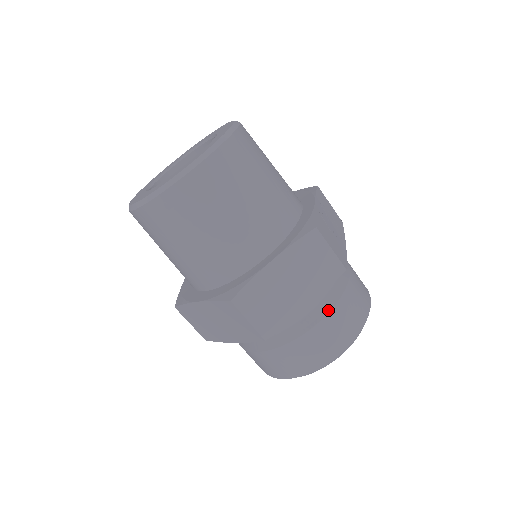
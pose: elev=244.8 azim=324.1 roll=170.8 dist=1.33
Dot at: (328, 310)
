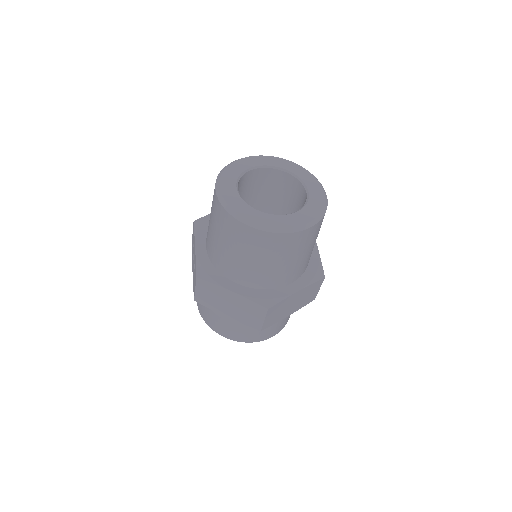
Dot at: occluded
